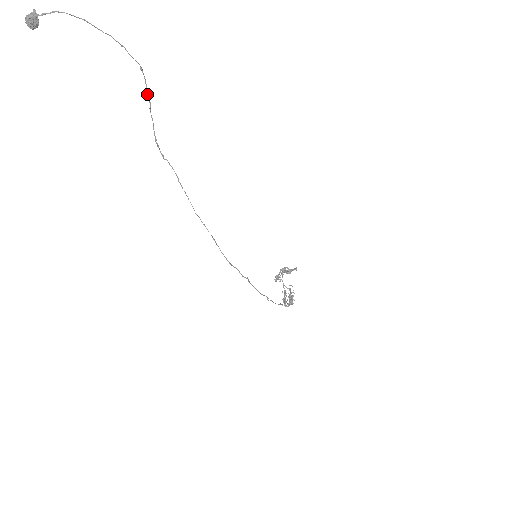
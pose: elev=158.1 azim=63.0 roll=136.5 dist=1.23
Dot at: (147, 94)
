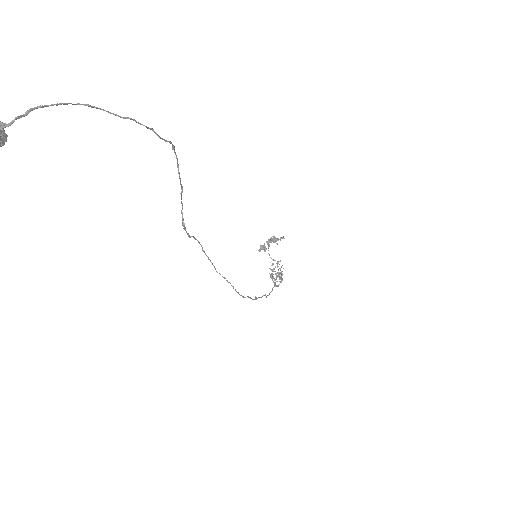
Dot at: occluded
